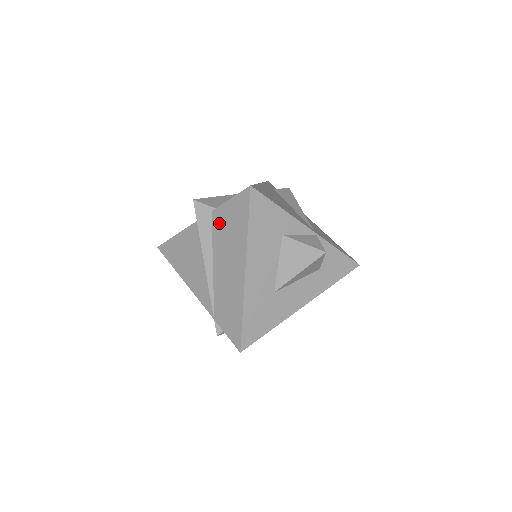
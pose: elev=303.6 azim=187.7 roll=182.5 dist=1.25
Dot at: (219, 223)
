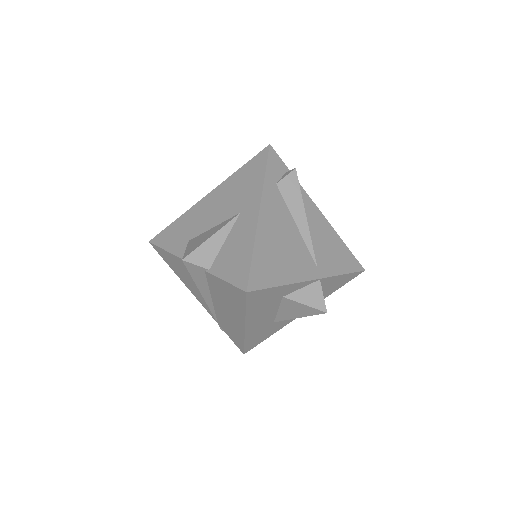
Dot at: (214, 284)
